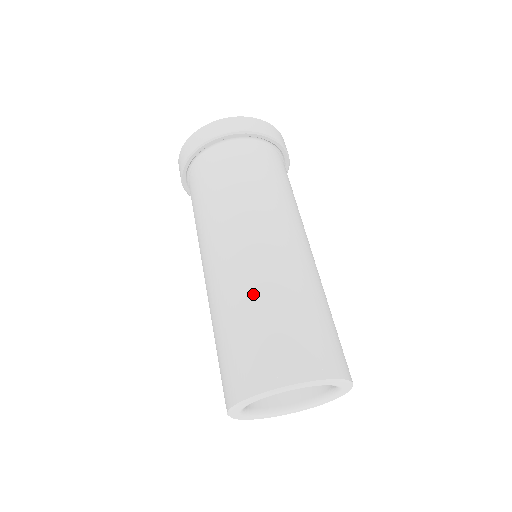
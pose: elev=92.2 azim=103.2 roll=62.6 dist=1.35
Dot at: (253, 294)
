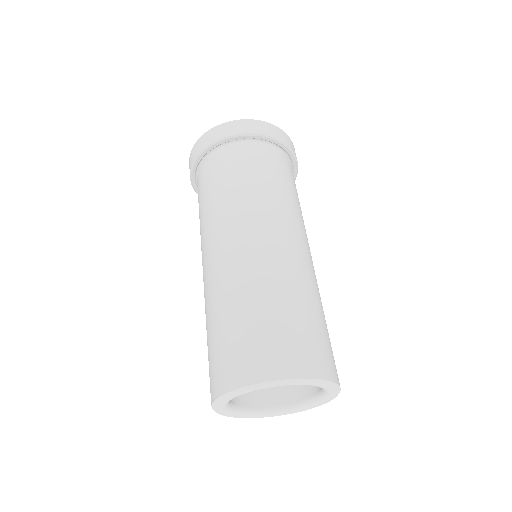
Dot at: (250, 288)
